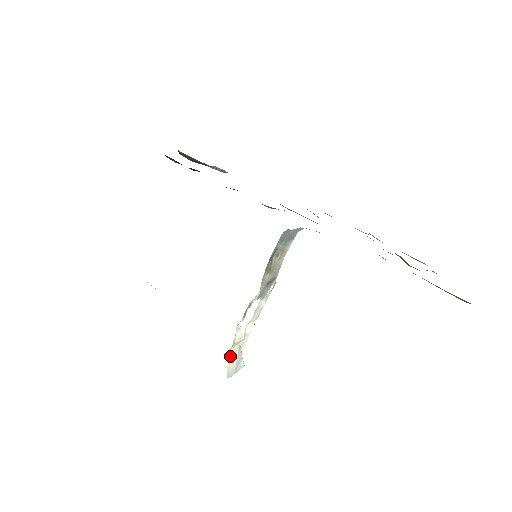
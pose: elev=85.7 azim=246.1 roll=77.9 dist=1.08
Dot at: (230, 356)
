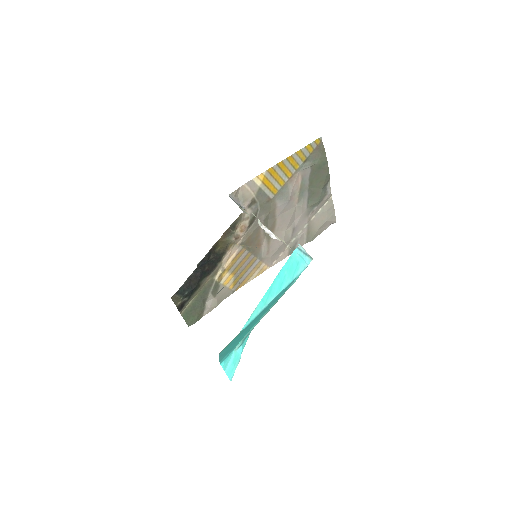
Dot at: occluded
